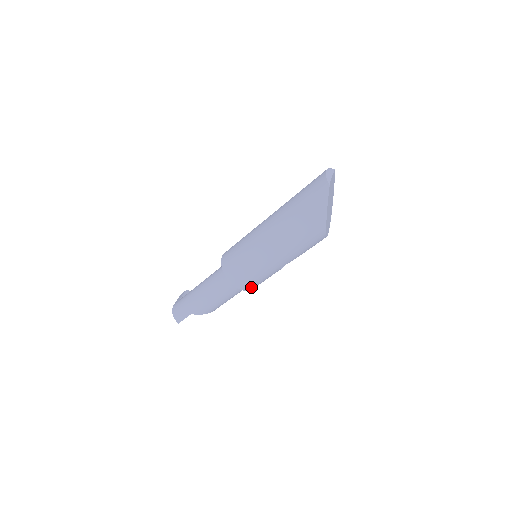
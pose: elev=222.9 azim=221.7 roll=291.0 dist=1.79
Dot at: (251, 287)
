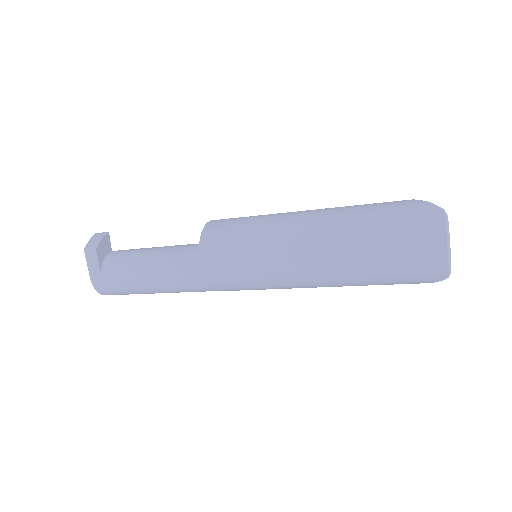
Dot at: occluded
